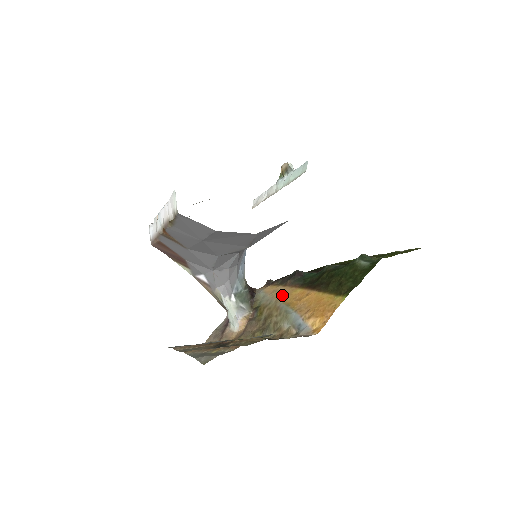
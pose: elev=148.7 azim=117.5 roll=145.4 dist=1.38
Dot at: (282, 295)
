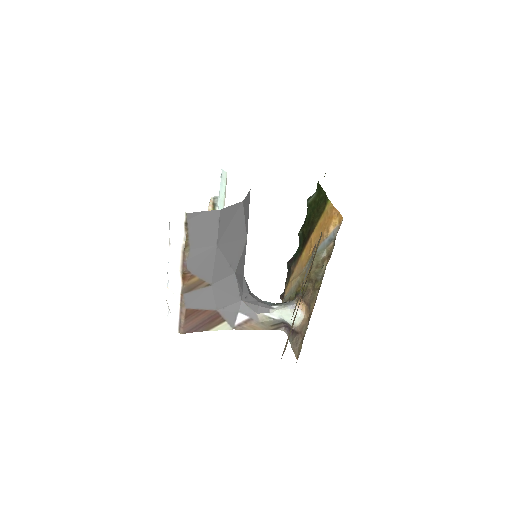
Dot at: (299, 271)
